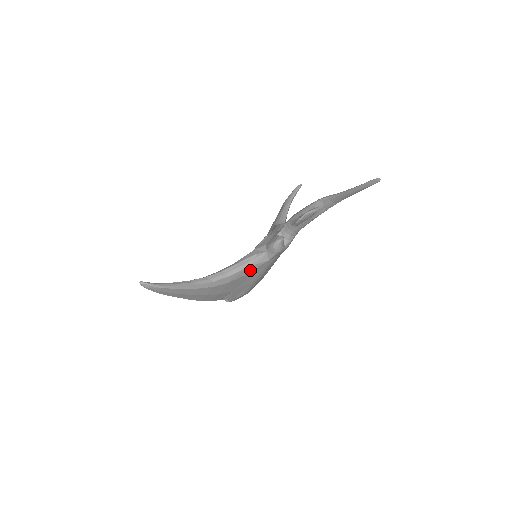
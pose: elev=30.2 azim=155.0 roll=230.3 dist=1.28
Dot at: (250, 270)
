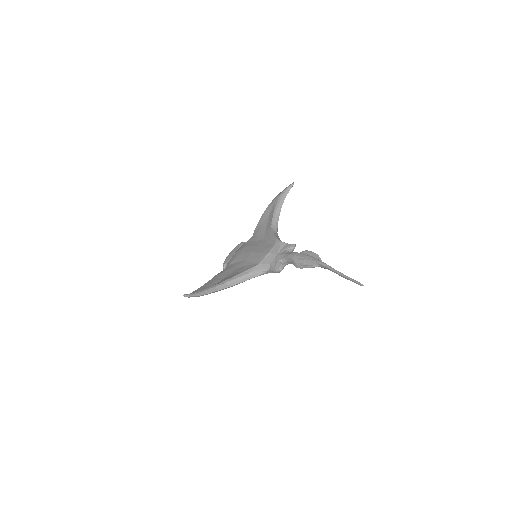
Dot at: (254, 277)
